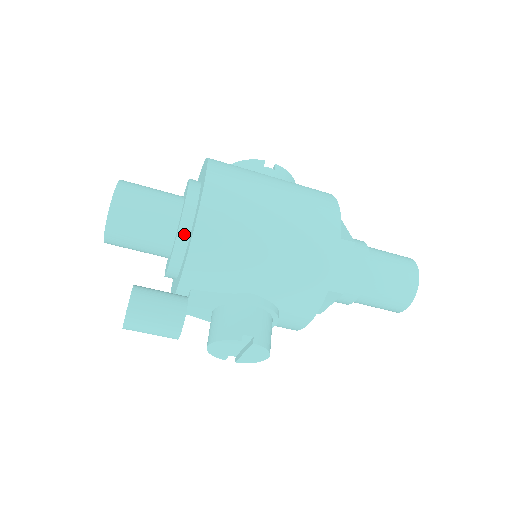
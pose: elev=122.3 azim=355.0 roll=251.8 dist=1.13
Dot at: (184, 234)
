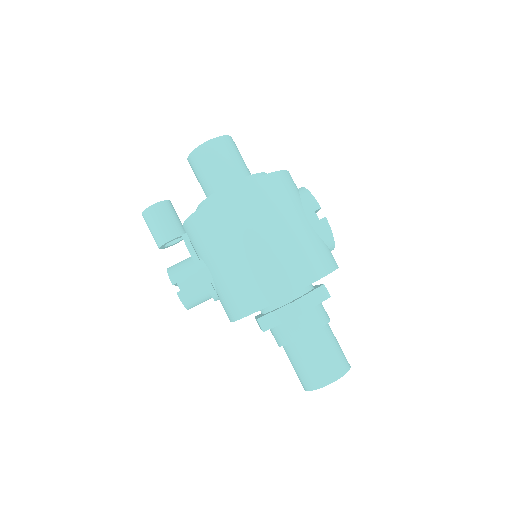
Dot at: occluded
